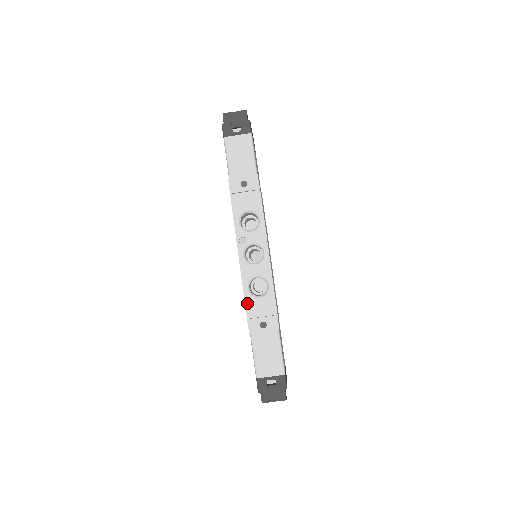
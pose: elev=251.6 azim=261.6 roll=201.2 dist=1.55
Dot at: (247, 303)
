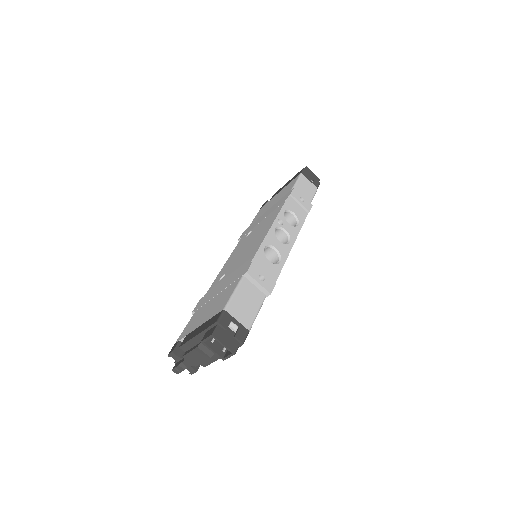
Dot at: (258, 254)
